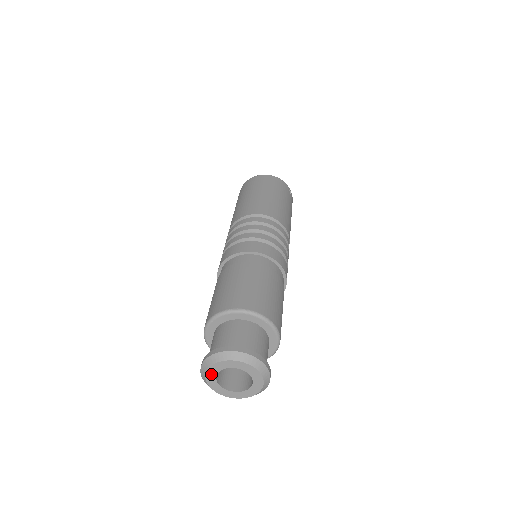
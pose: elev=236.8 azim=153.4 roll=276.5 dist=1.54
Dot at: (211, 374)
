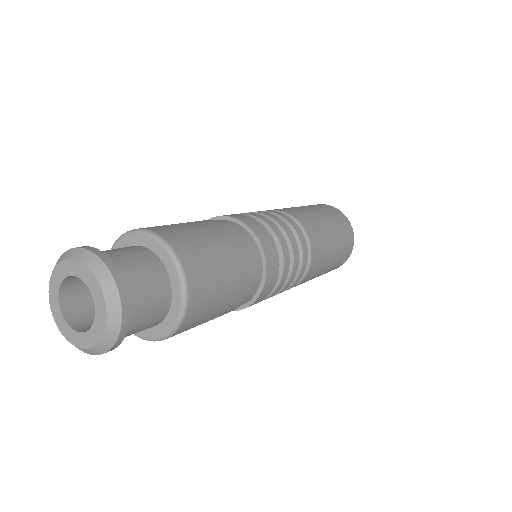
Dot at: (69, 267)
